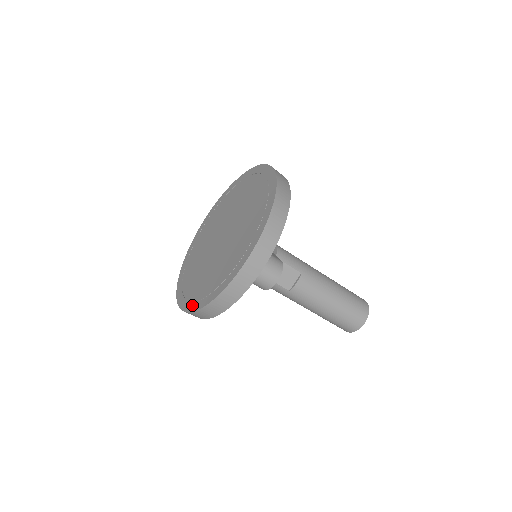
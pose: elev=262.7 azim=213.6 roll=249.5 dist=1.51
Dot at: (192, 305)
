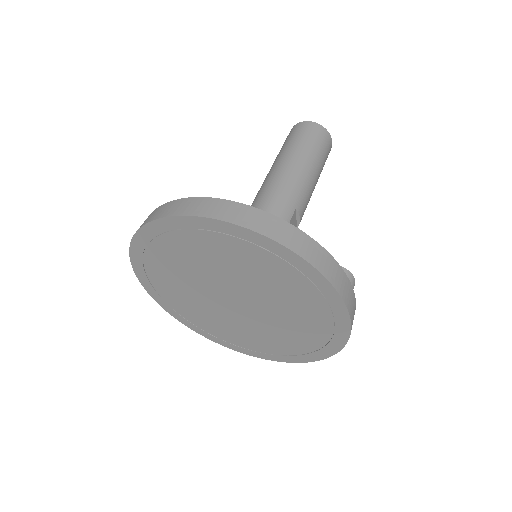
Dot at: (290, 359)
